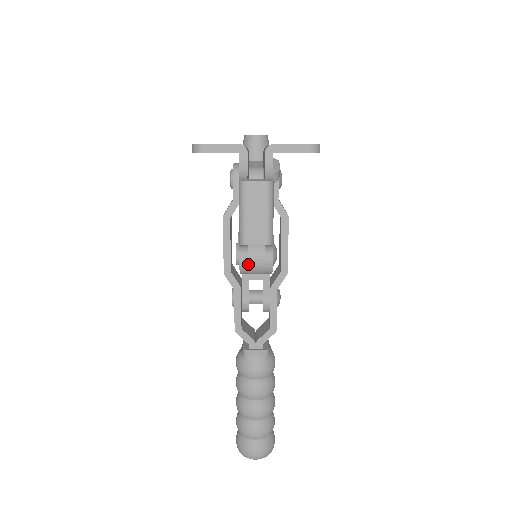
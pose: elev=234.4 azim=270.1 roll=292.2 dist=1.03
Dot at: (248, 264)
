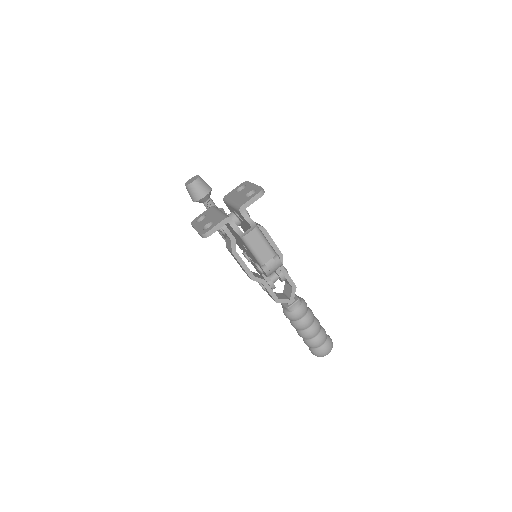
Dot at: (270, 270)
